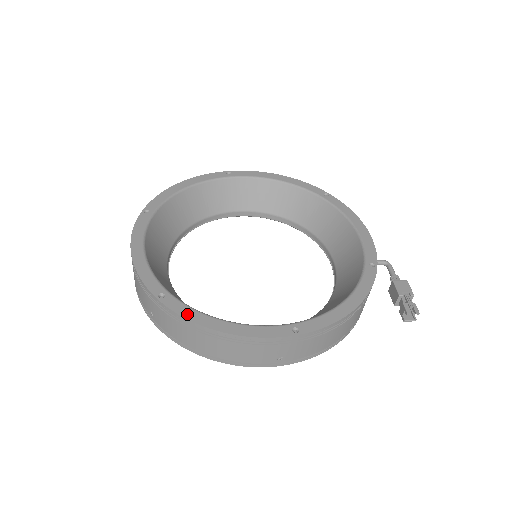
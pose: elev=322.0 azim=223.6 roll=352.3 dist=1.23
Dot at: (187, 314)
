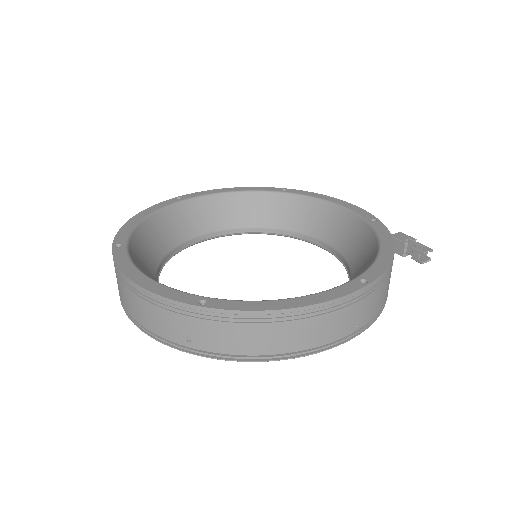
Dot at: (246, 307)
